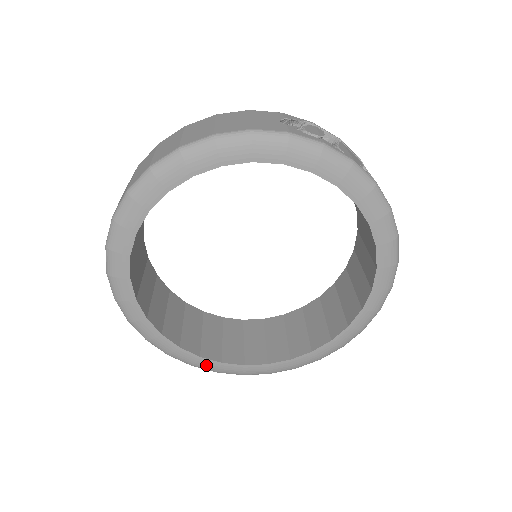
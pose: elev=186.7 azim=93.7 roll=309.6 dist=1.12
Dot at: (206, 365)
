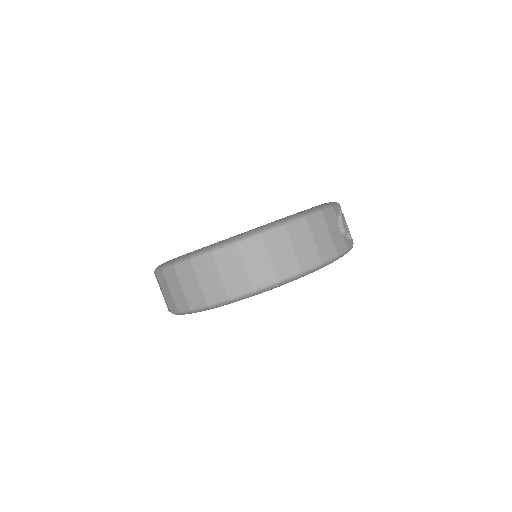
Dot at: occluded
